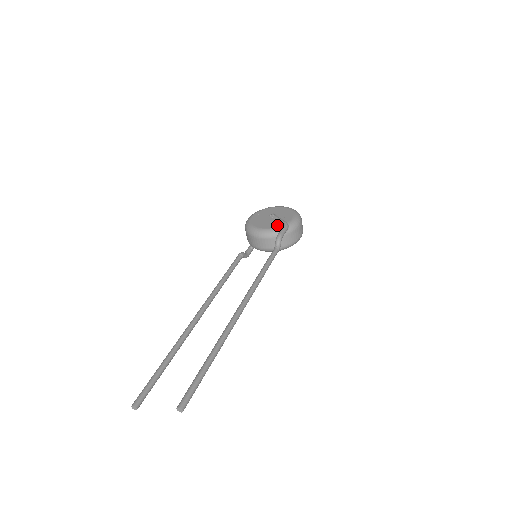
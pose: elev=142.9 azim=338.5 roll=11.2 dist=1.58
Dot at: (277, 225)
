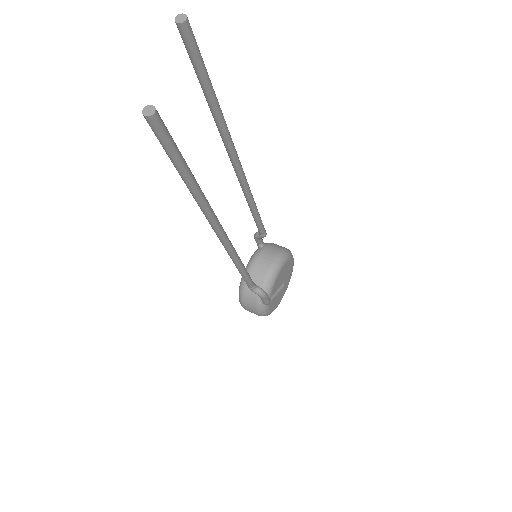
Dot at: occluded
